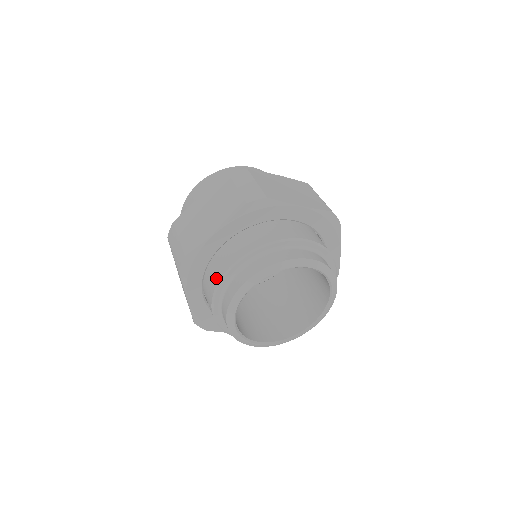
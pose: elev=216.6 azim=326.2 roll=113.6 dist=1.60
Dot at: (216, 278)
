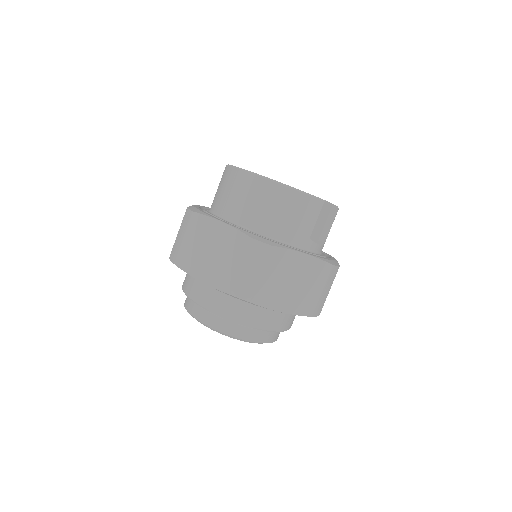
Dot at: (188, 290)
